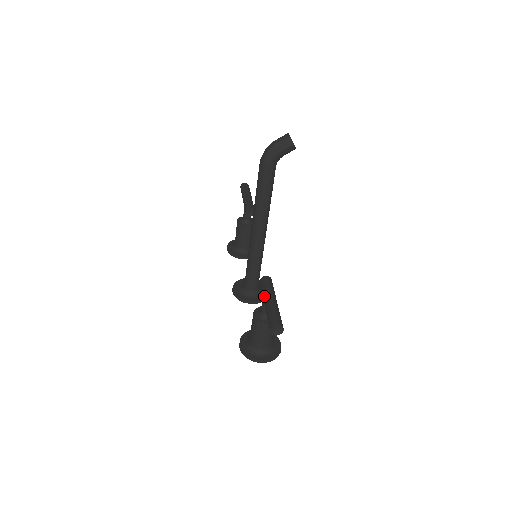
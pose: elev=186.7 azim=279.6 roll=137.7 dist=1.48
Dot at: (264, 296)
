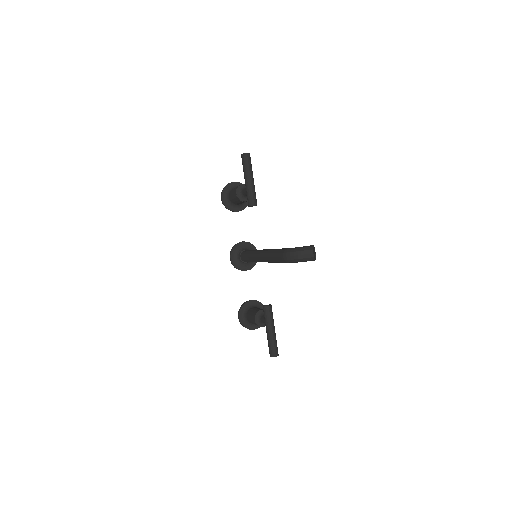
Dot at: (267, 326)
